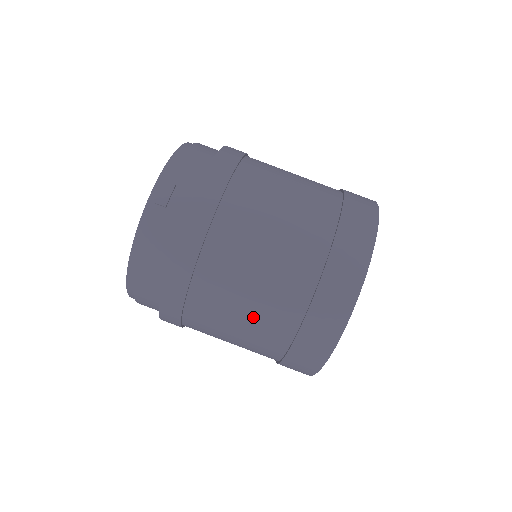
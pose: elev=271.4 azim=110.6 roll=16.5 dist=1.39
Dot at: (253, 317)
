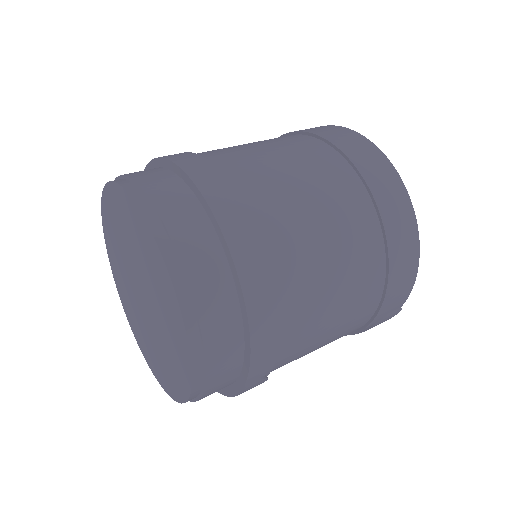
Dot at: occluded
